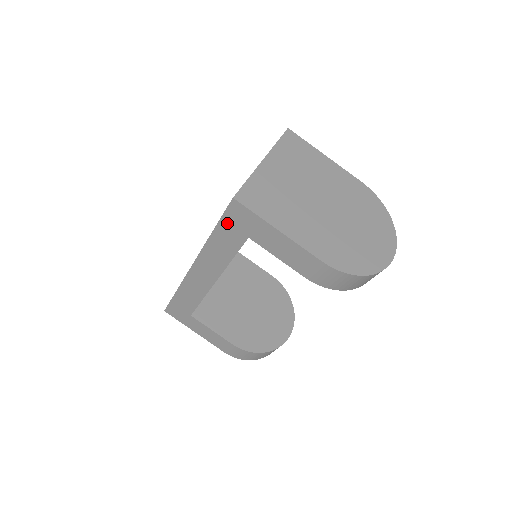
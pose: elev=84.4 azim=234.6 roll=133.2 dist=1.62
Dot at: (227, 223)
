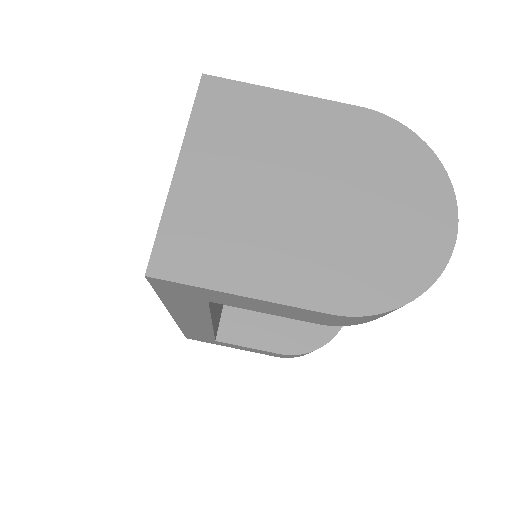
Dot at: (167, 293)
